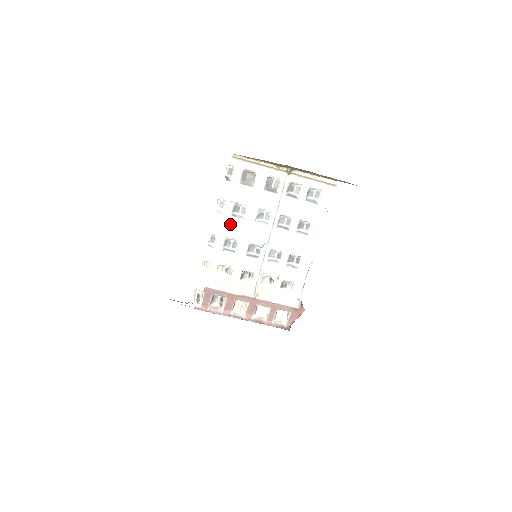
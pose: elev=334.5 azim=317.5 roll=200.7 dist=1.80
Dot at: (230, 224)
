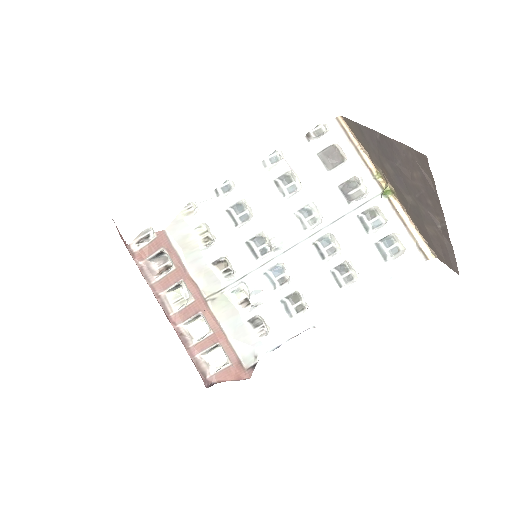
Dot at: (263, 188)
